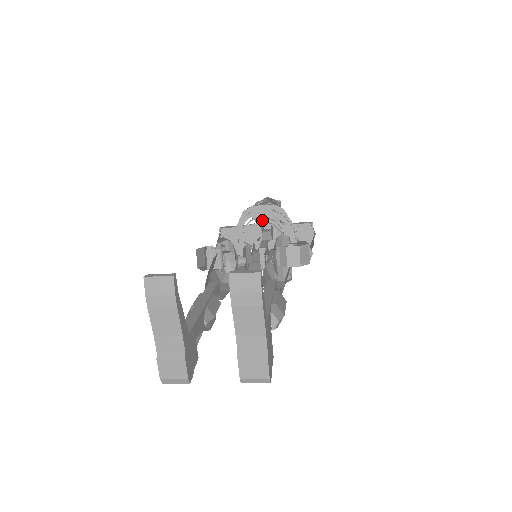
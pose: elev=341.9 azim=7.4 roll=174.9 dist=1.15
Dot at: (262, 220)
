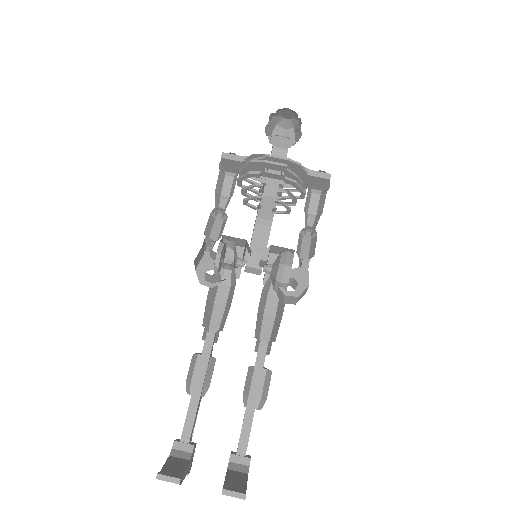
Dot at: (275, 119)
